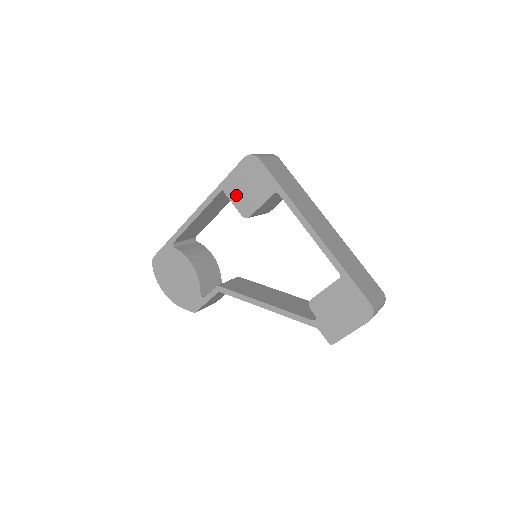
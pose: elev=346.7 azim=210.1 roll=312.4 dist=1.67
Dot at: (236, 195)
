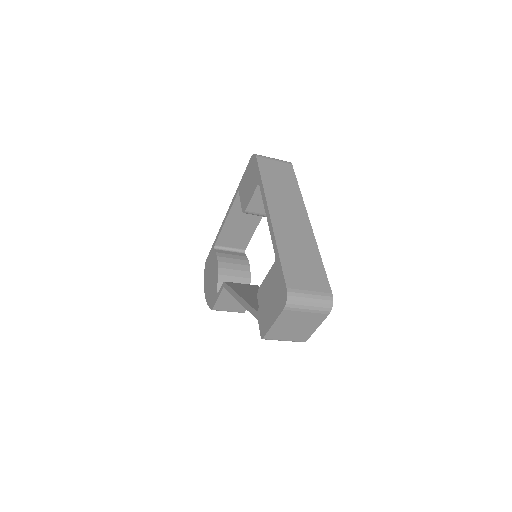
Dot at: (243, 193)
